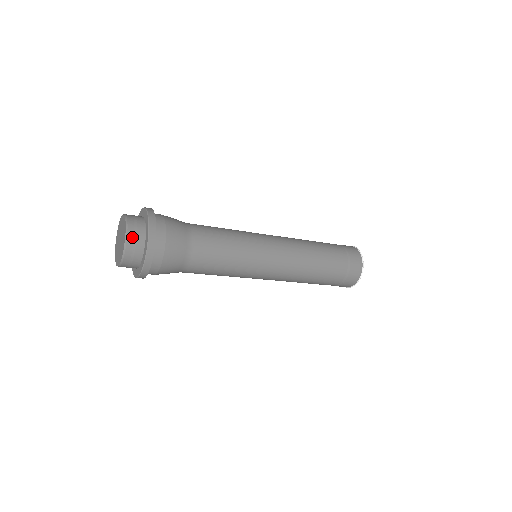
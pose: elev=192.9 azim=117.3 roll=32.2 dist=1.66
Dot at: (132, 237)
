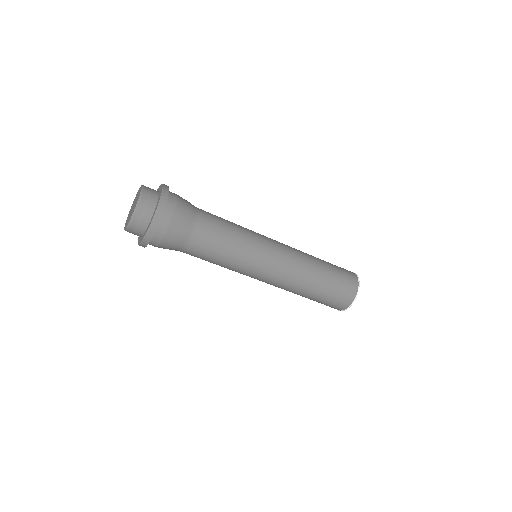
Dot at: (146, 197)
